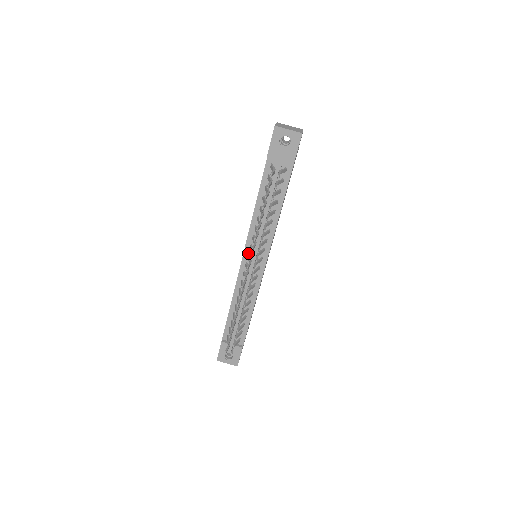
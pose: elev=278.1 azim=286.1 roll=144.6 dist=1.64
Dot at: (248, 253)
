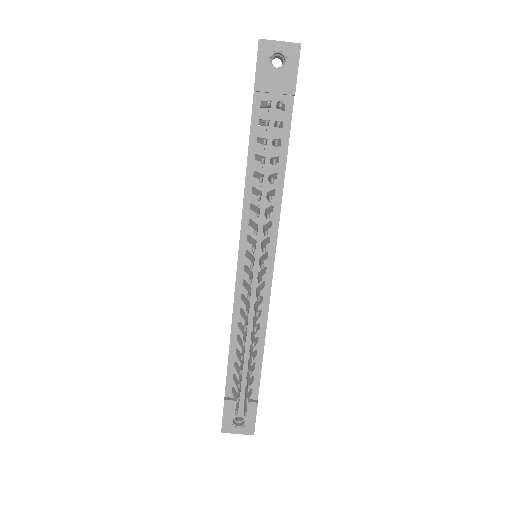
Dot at: (245, 250)
